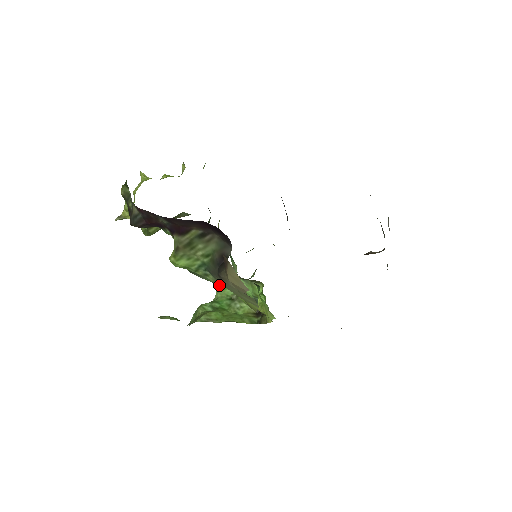
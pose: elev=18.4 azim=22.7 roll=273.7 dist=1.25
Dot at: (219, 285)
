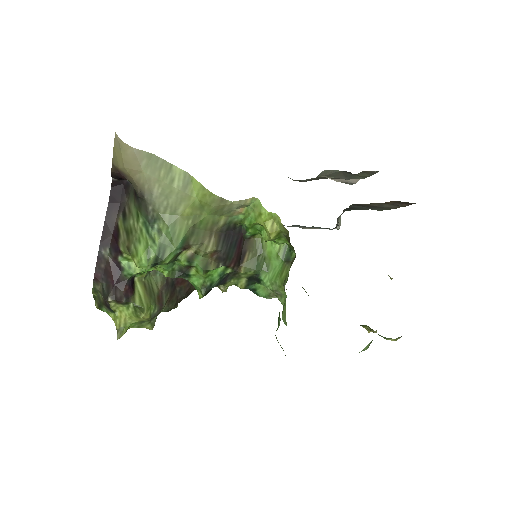
Dot at: (176, 225)
